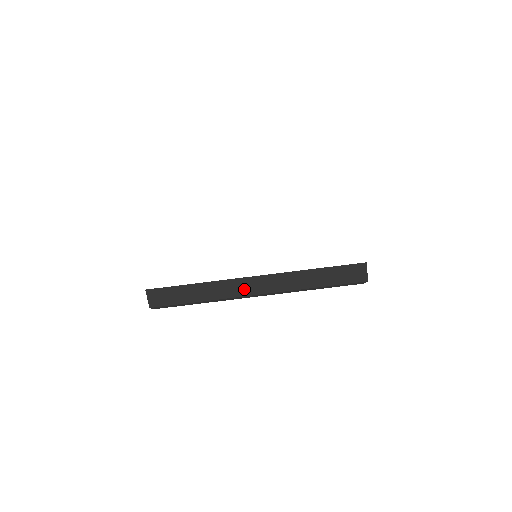
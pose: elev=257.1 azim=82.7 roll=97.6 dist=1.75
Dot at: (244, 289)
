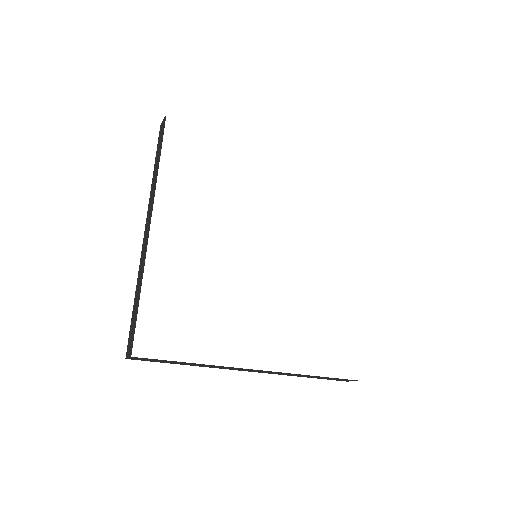
Dot at: occluded
